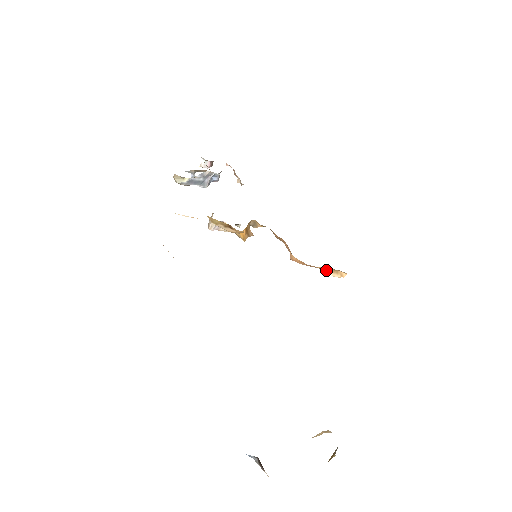
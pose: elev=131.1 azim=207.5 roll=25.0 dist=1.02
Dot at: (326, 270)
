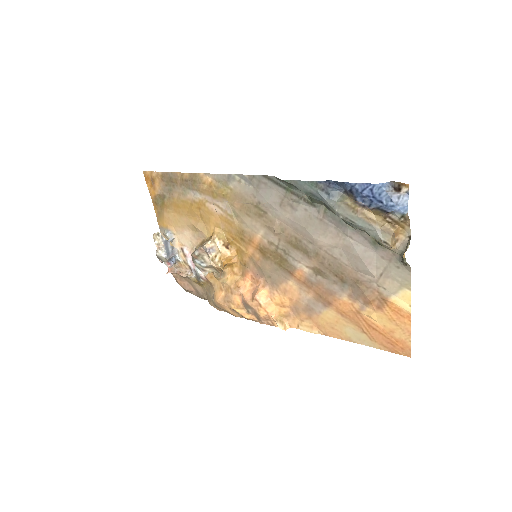
Dot at: (276, 318)
